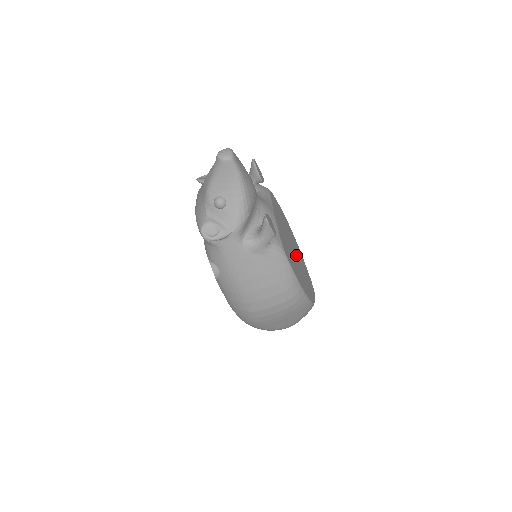
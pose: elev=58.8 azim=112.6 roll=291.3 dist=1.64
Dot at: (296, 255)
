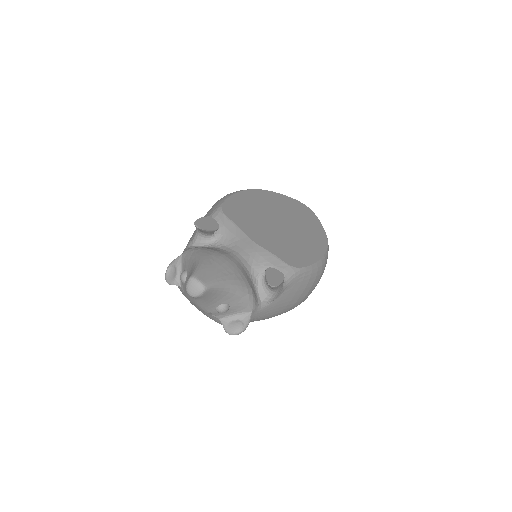
Dot at: (283, 219)
